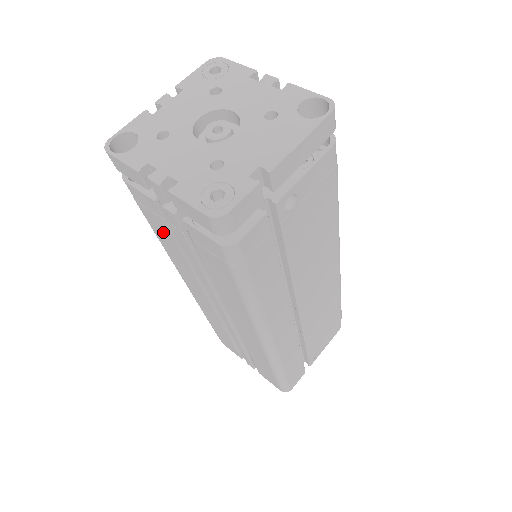
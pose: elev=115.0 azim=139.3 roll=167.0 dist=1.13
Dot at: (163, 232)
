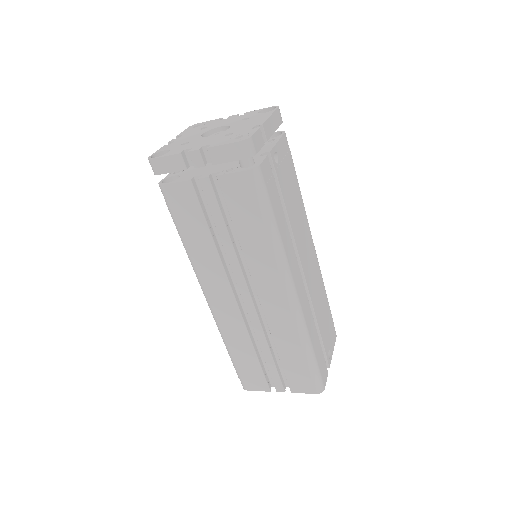
Dot at: (194, 223)
